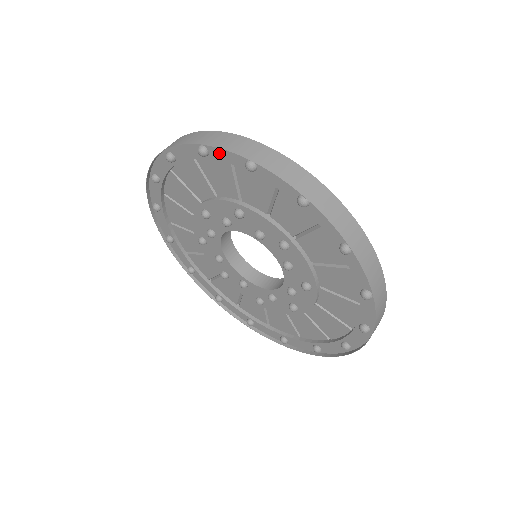
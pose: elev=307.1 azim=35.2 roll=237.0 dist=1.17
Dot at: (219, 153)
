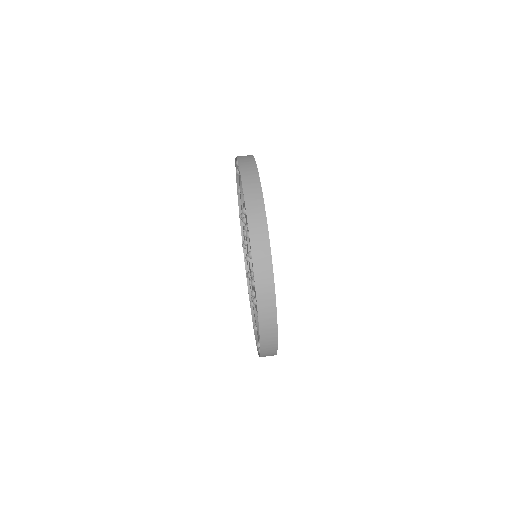
Dot at: occluded
